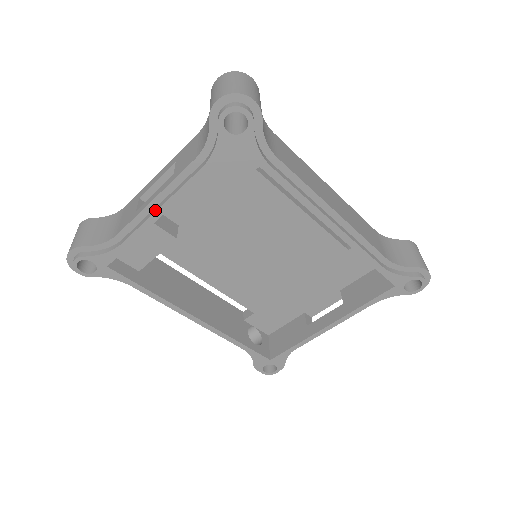
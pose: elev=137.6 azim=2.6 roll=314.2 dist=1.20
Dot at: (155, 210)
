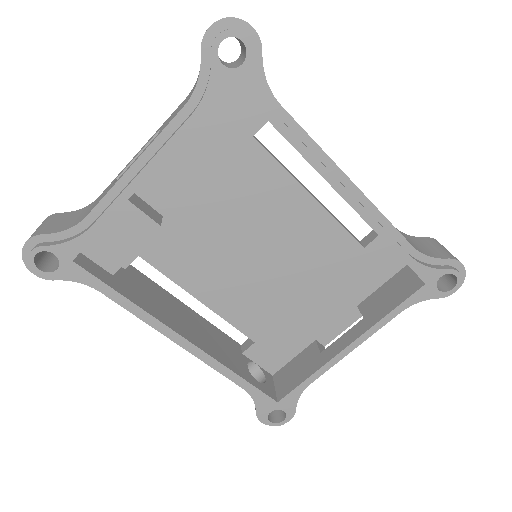
Dot at: (134, 177)
